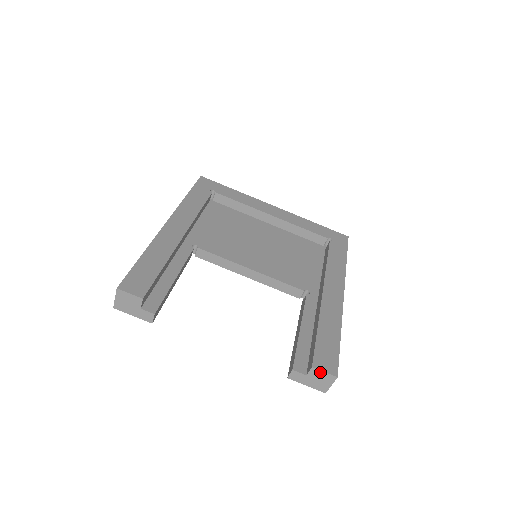
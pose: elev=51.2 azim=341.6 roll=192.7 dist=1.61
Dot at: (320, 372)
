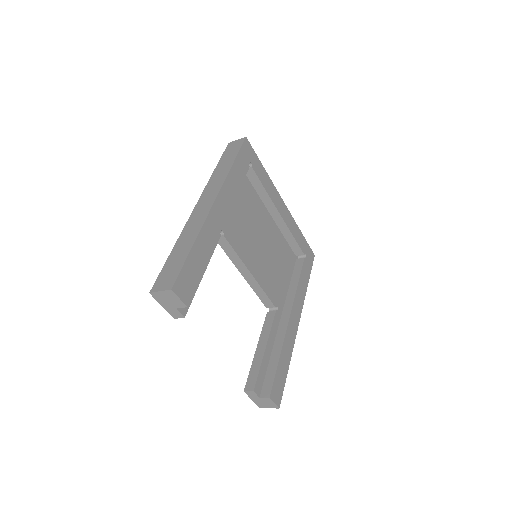
Dot at: (271, 401)
